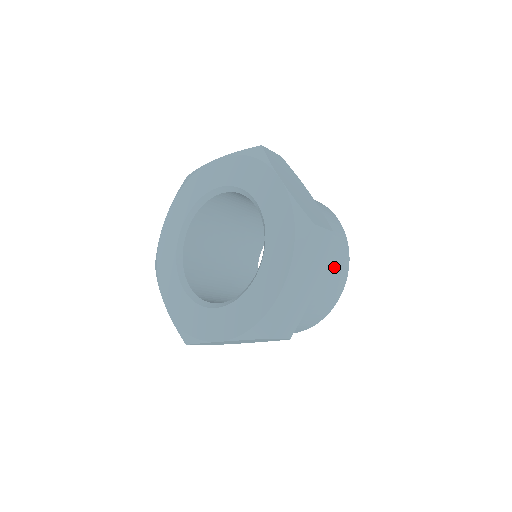
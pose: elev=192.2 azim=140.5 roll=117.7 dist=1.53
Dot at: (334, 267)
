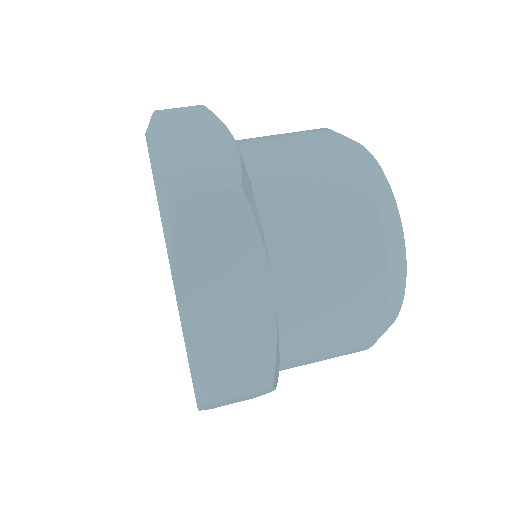
Dot at: occluded
